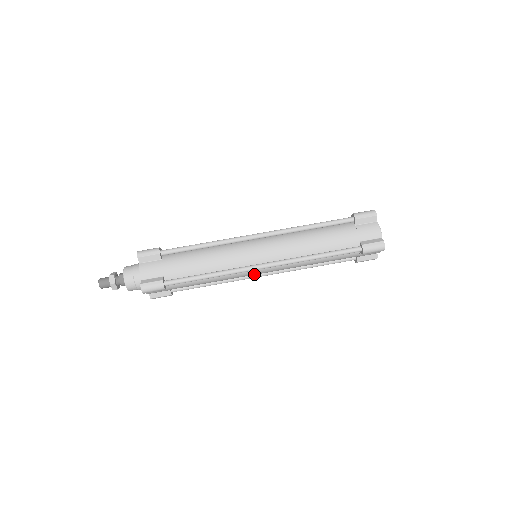
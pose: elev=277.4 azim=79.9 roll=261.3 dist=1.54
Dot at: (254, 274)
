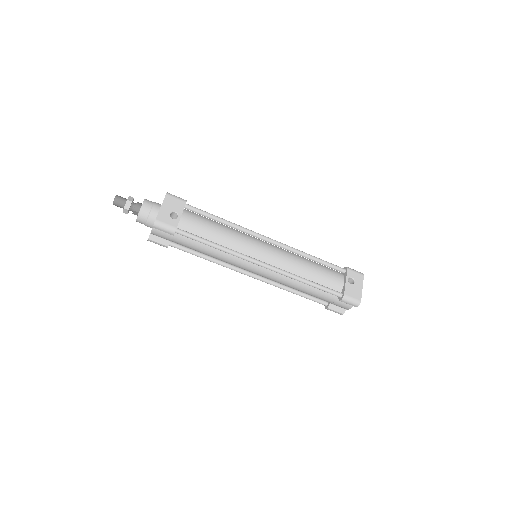
Dot at: occluded
